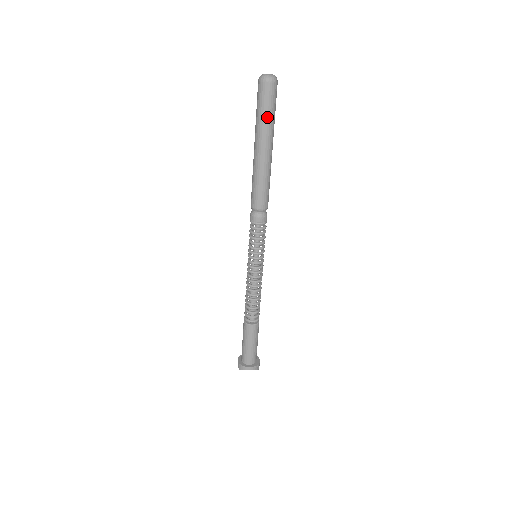
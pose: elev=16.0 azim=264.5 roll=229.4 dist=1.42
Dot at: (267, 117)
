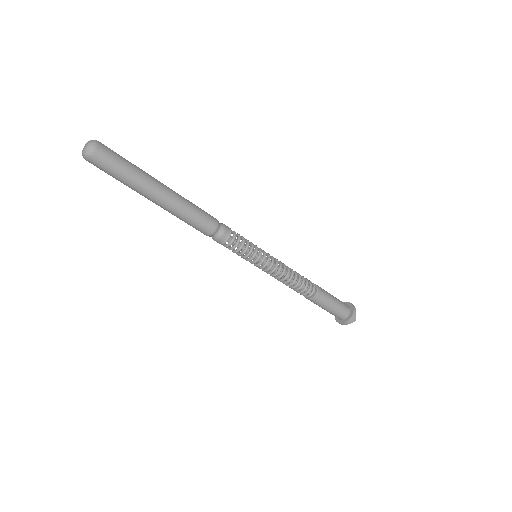
Dot at: (122, 181)
